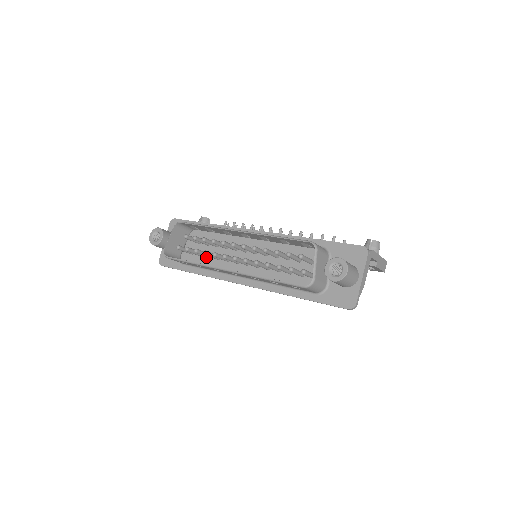
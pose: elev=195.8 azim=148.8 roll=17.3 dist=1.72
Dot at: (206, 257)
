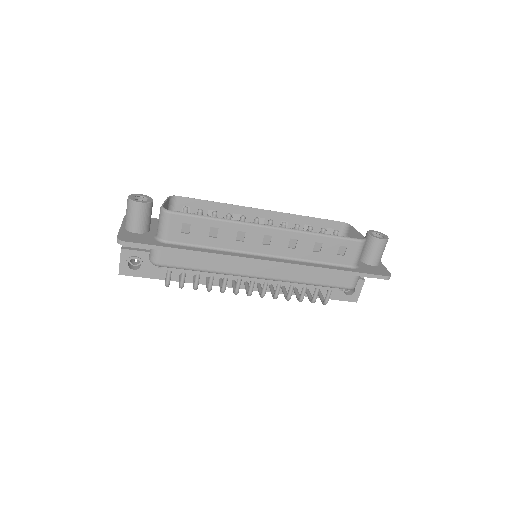
Dot at: occluded
